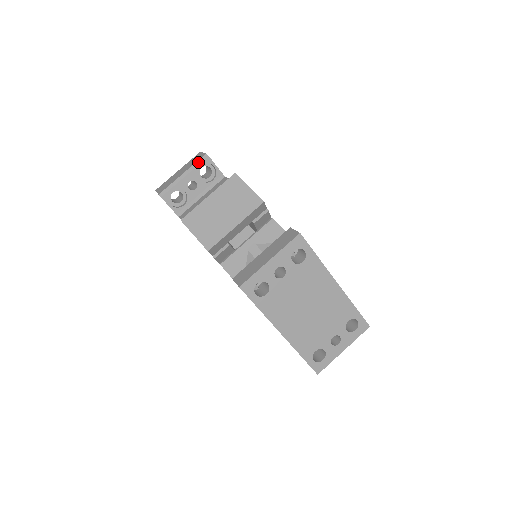
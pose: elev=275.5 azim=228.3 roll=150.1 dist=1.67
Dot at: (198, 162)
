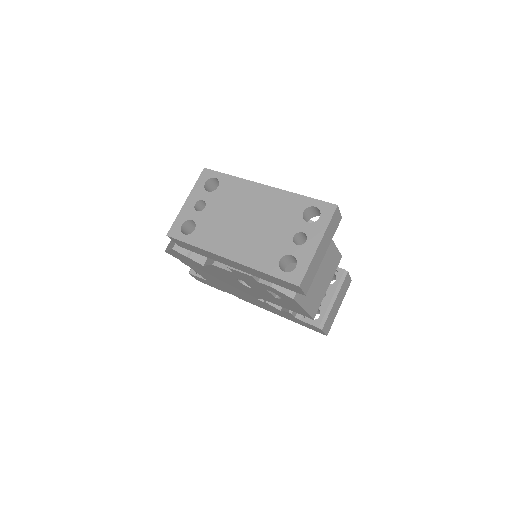
Dot at: occluded
